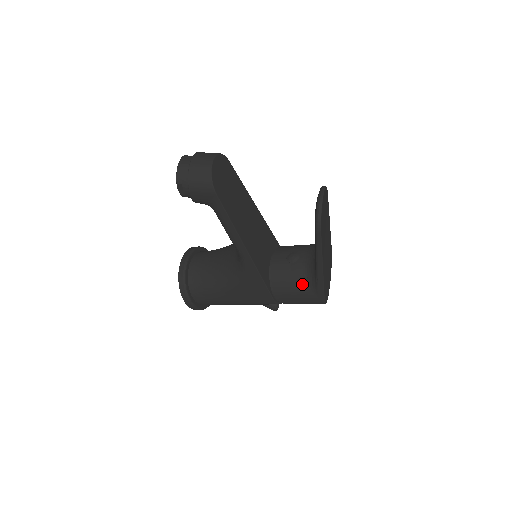
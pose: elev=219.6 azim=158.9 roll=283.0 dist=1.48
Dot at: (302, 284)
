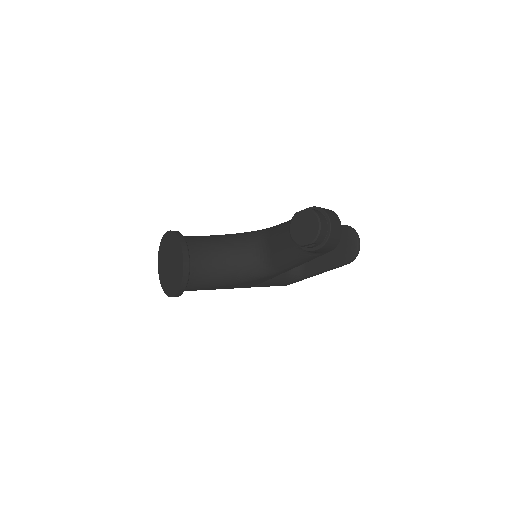
Dot at: (284, 278)
